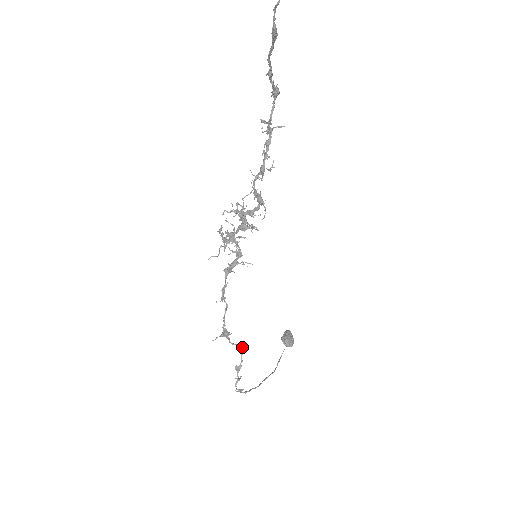
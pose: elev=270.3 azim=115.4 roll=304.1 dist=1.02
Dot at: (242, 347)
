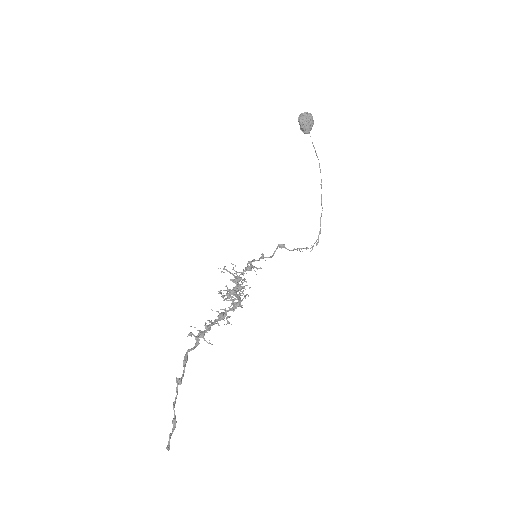
Dot at: occluded
